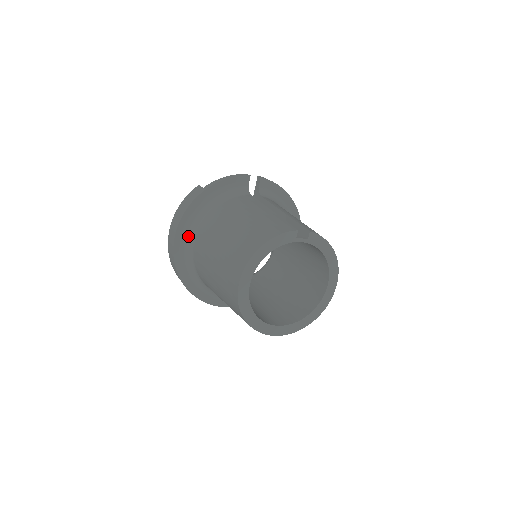
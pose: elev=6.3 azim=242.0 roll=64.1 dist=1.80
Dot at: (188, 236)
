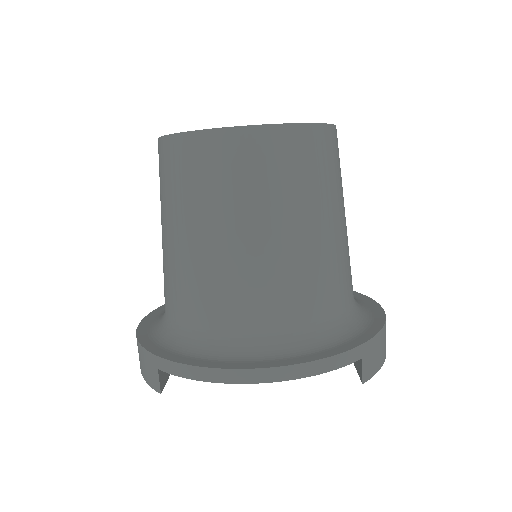
Dot at: occluded
